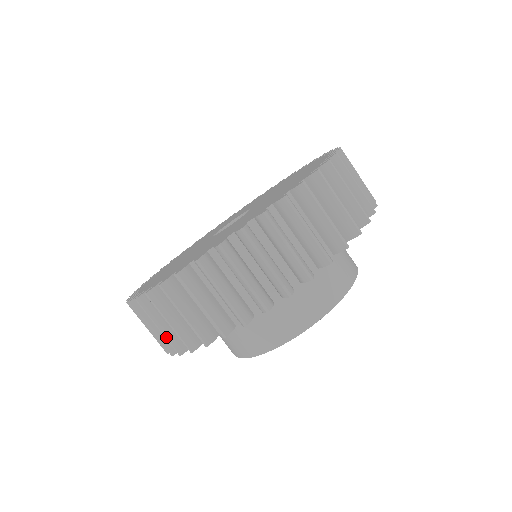
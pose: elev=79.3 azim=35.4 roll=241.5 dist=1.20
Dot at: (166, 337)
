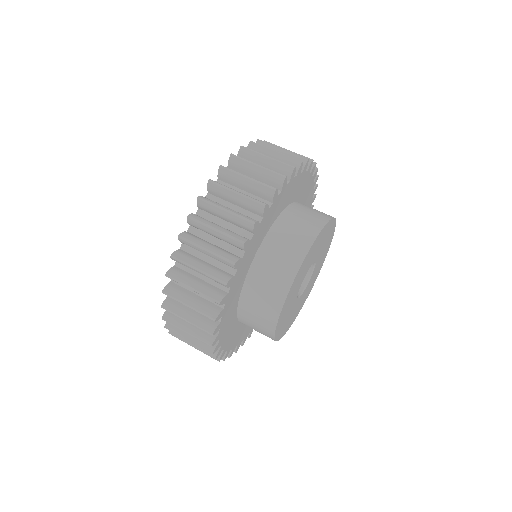
Dot at: (195, 336)
